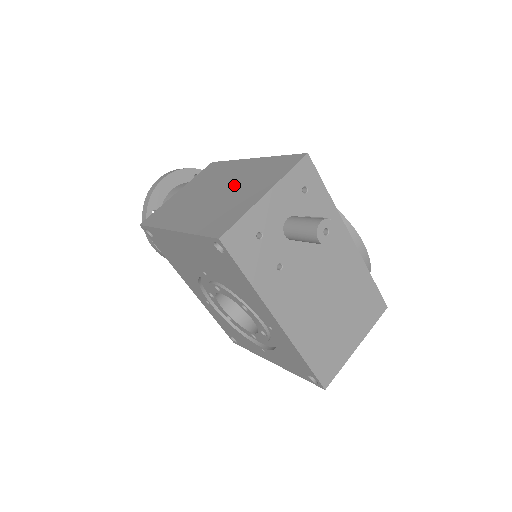
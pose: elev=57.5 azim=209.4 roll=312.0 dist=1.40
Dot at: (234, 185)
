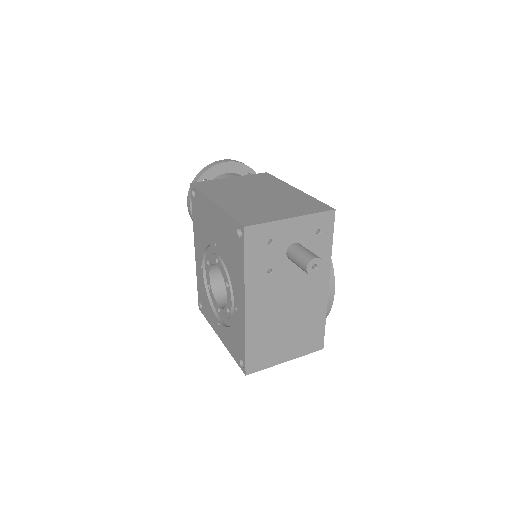
Dot at: (274, 198)
